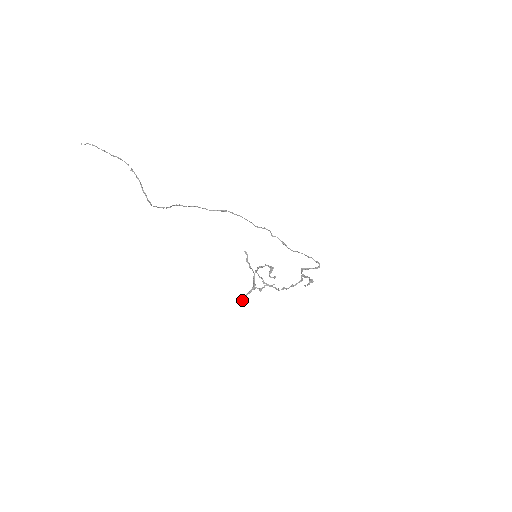
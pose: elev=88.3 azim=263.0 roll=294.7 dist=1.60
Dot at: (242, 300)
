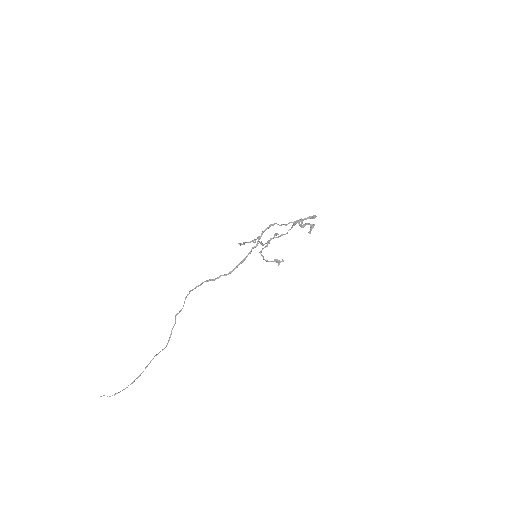
Dot at: occluded
